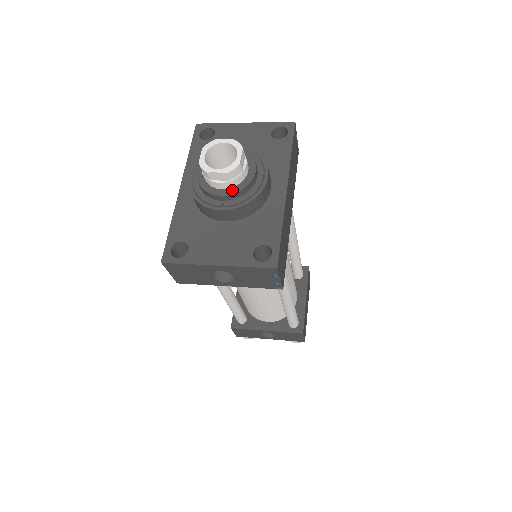
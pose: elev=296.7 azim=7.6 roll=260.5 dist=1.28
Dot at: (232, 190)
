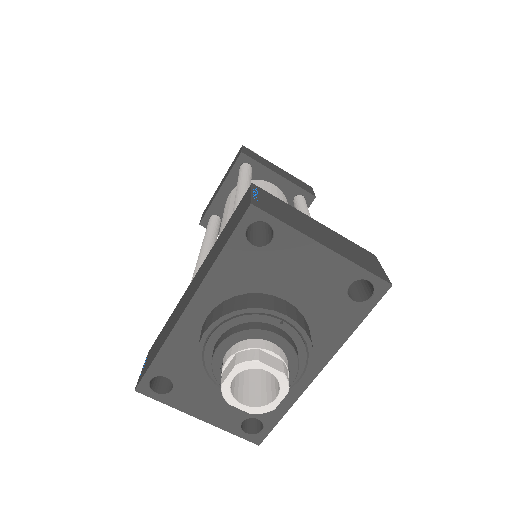
Dot at: occluded
